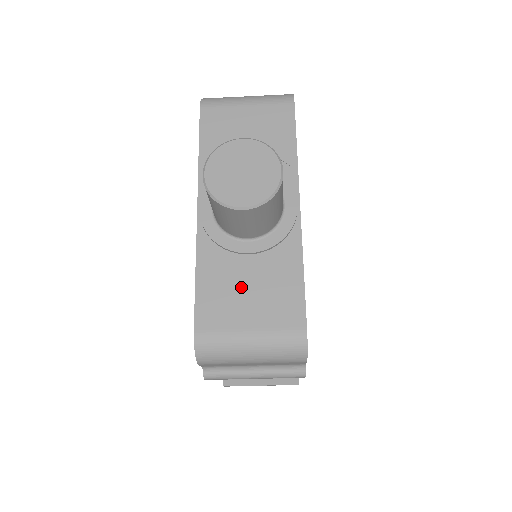
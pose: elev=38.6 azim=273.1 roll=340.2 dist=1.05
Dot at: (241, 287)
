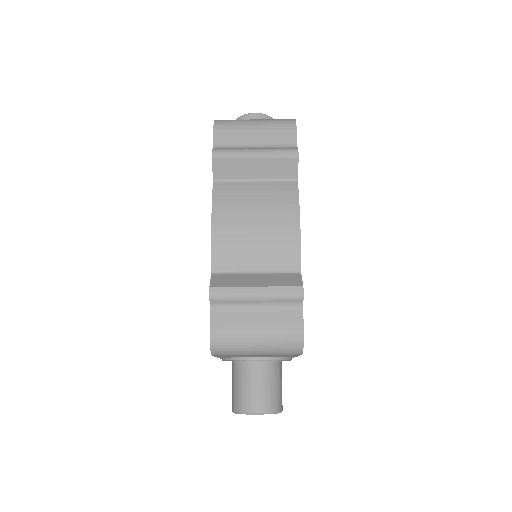
Dot at: occluded
